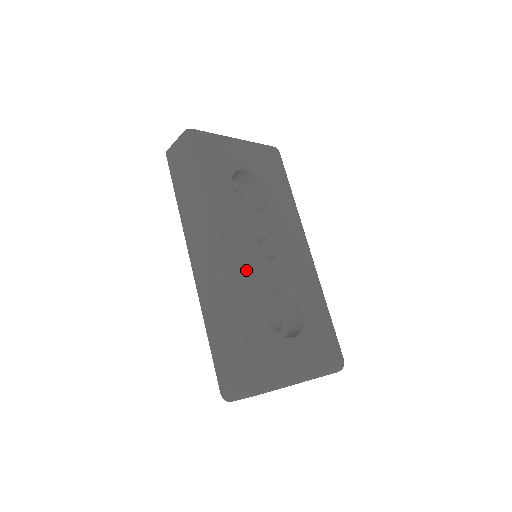
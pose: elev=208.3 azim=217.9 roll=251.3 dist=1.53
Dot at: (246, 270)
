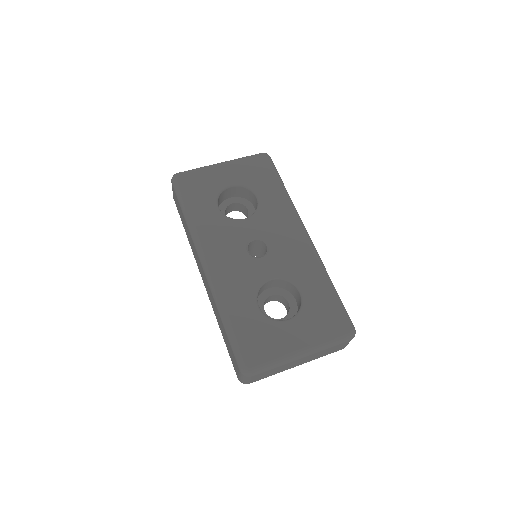
Dot at: (234, 273)
